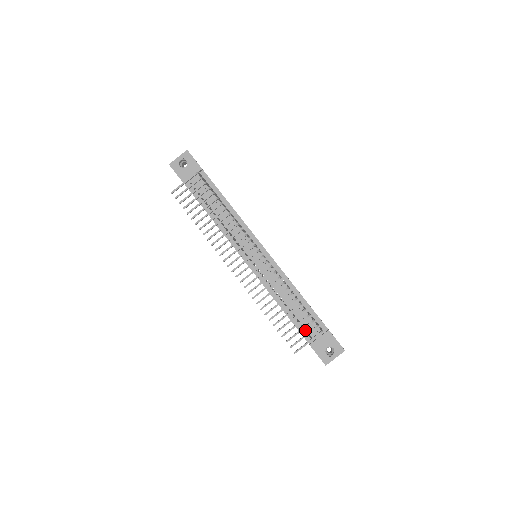
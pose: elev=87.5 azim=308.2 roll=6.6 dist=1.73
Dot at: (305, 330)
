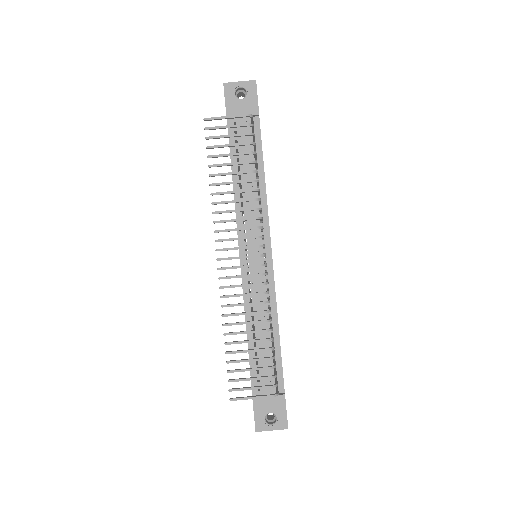
Dot at: occluded
